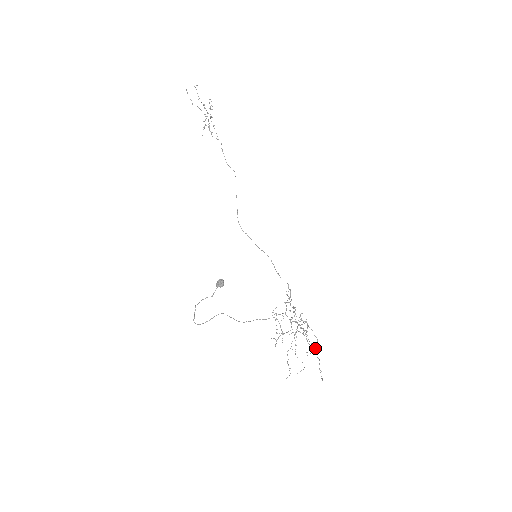
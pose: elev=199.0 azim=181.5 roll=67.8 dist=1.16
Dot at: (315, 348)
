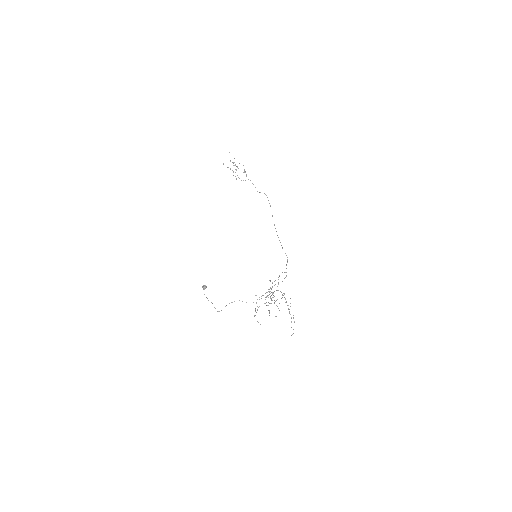
Dot at: (289, 311)
